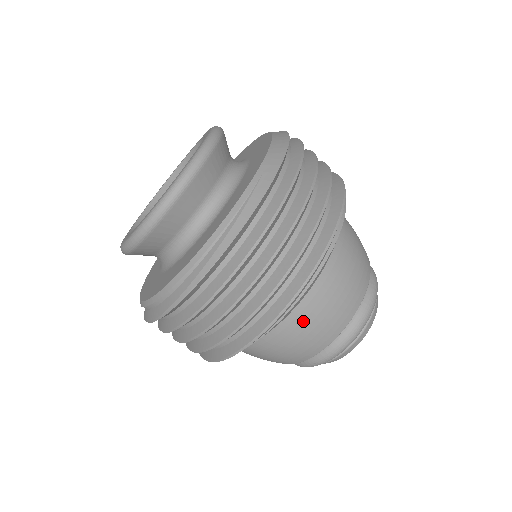
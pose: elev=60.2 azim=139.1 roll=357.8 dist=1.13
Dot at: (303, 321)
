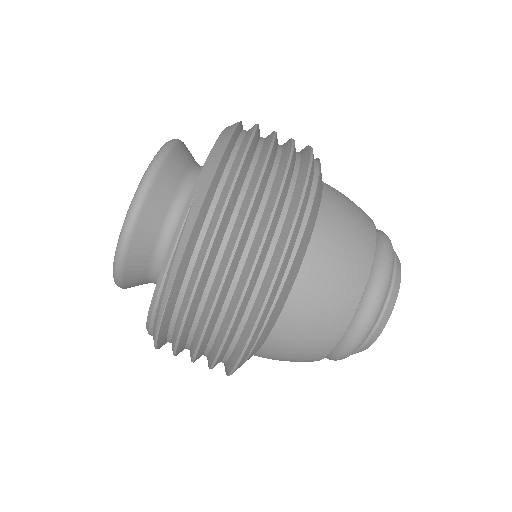
Dot at: (296, 323)
